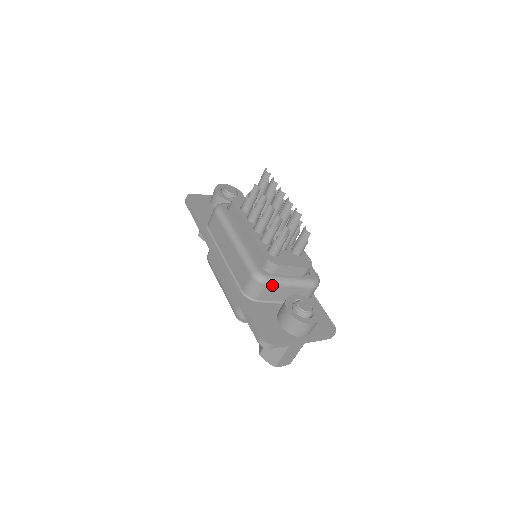
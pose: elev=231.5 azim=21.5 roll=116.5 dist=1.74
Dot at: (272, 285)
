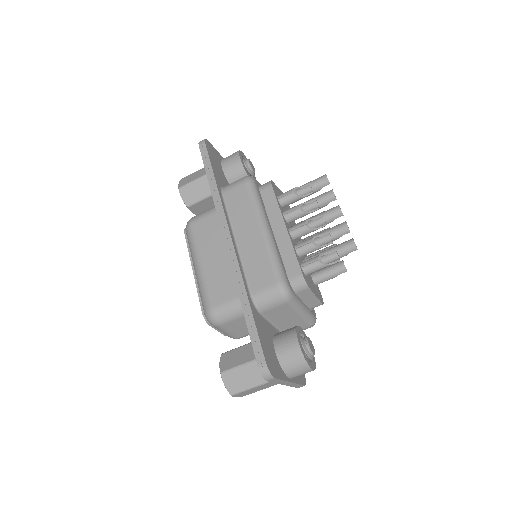
Dot at: (290, 305)
